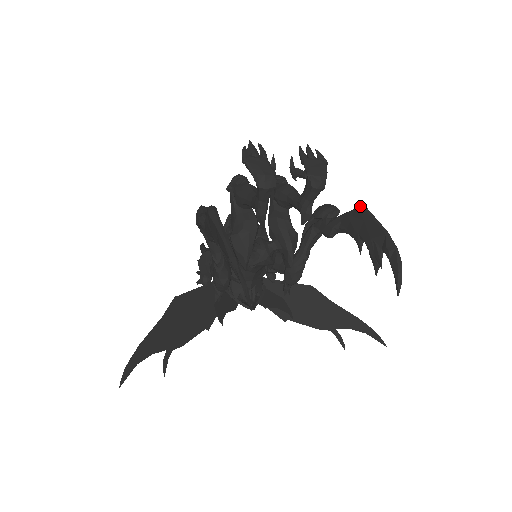
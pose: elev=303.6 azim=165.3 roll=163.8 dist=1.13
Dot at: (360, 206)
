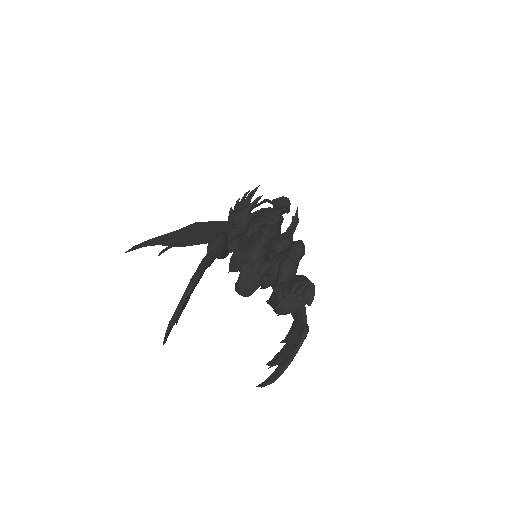
Dot at: (305, 331)
